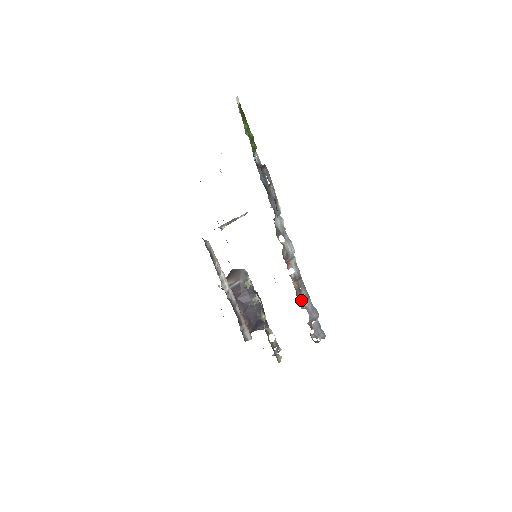
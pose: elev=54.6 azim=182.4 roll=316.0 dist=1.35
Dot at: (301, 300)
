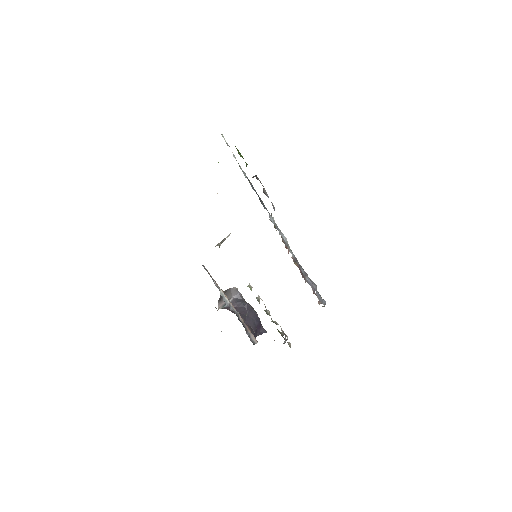
Dot at: (303, 276)
